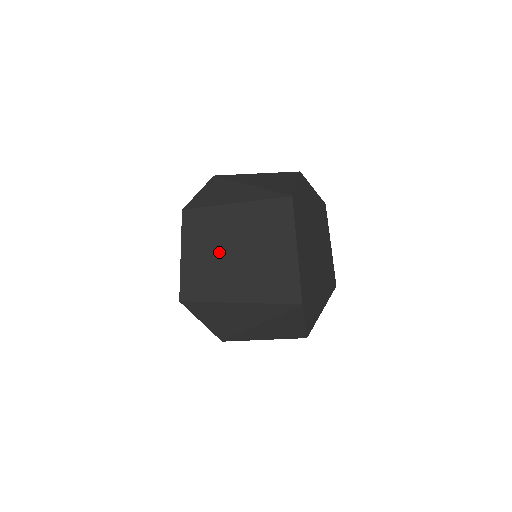
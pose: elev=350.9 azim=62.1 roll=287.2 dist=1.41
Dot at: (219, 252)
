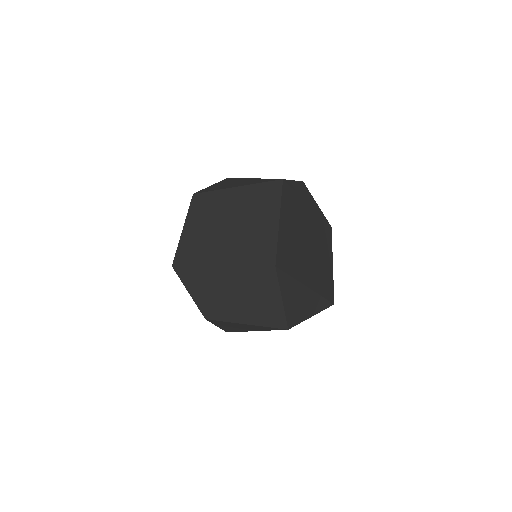
Dot at: (214, 225)
